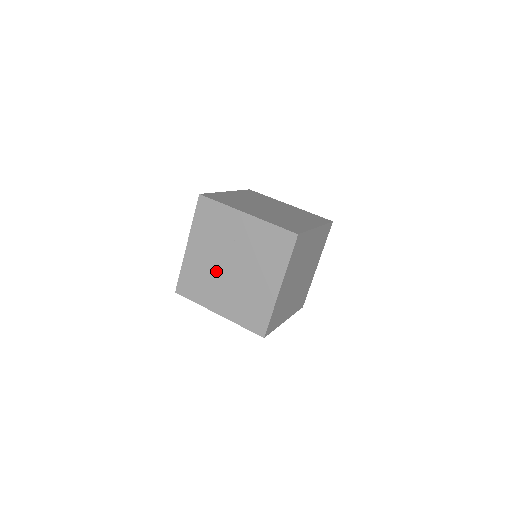
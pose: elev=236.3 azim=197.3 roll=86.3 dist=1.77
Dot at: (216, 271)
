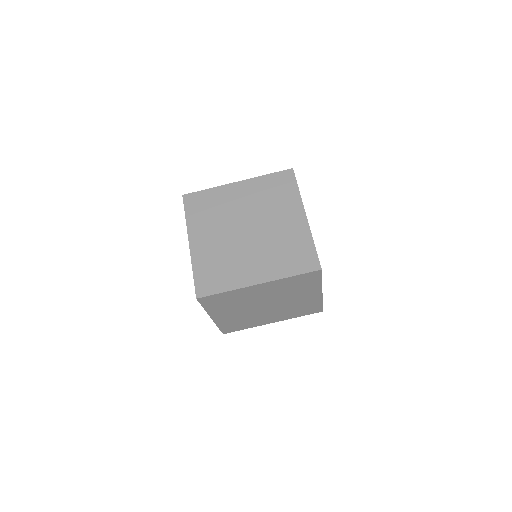
Dot at: occluded
